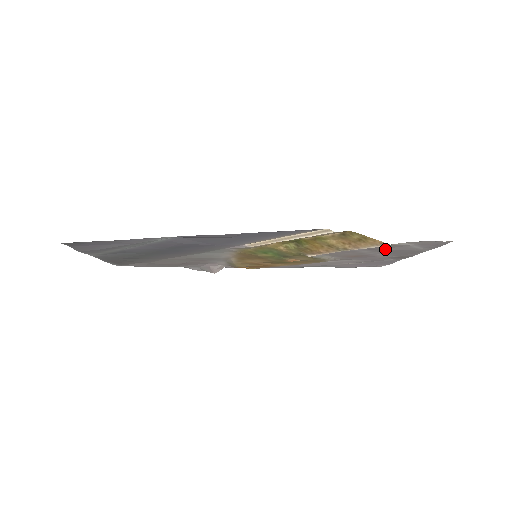
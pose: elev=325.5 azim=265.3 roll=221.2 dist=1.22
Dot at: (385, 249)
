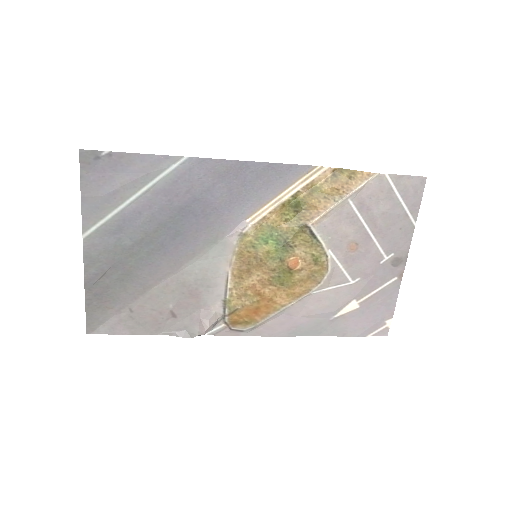
Dot at: (376, 207)
